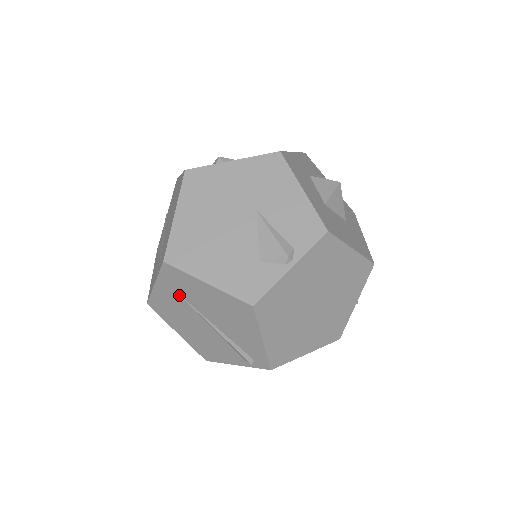
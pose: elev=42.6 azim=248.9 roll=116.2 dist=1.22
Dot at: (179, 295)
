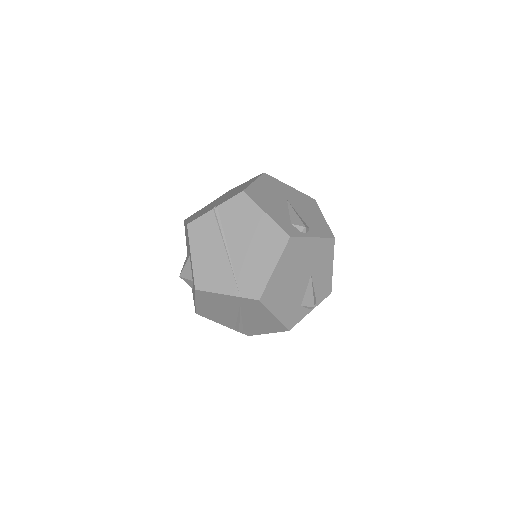
Dot at: (240, 305)
